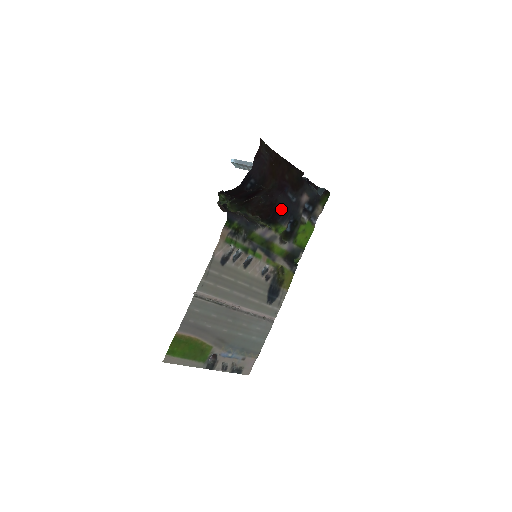
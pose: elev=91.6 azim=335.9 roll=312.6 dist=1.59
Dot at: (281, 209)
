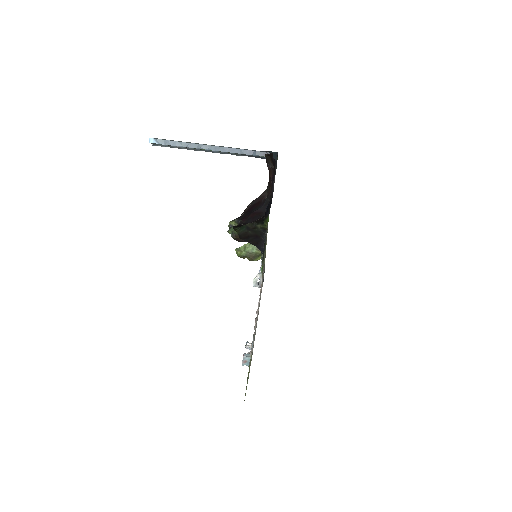
Dot at: (270, 204)
